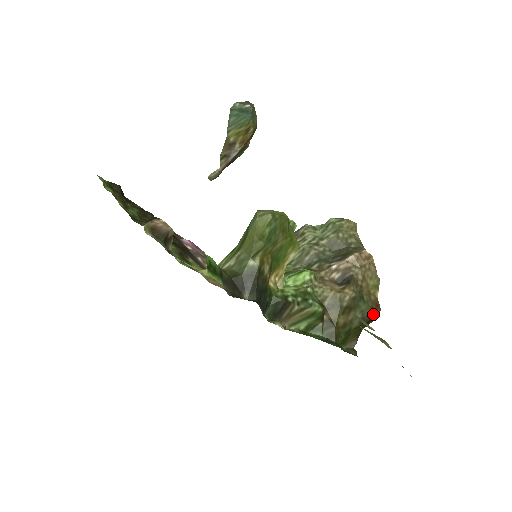
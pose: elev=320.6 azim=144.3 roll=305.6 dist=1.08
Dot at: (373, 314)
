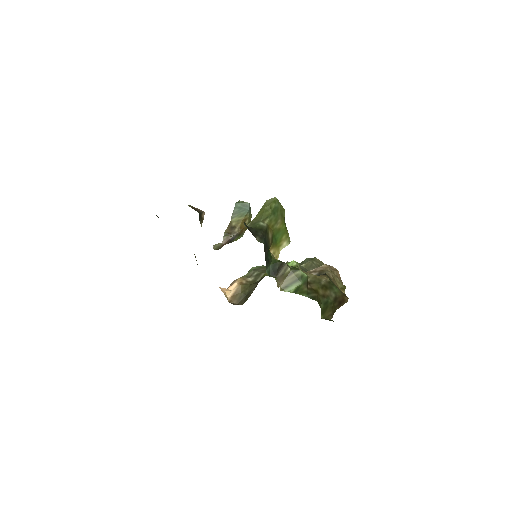
Dot at: (343, 298)
